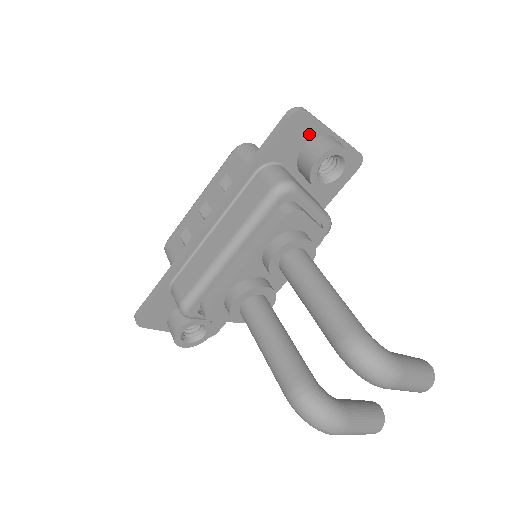
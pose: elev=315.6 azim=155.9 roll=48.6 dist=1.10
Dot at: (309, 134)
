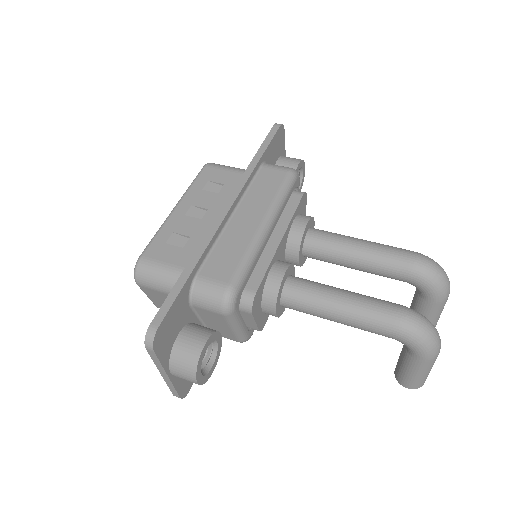
Dot at: (280, 151)
